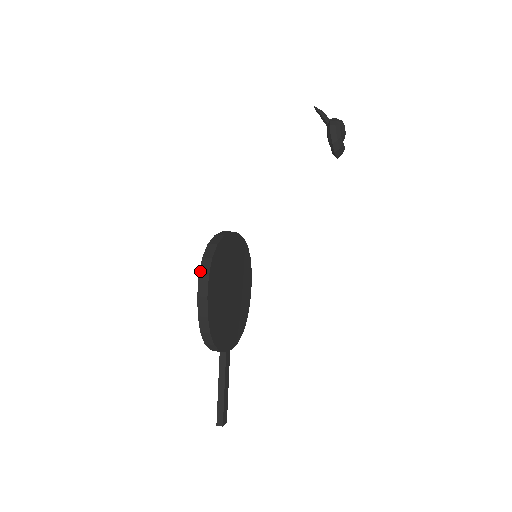
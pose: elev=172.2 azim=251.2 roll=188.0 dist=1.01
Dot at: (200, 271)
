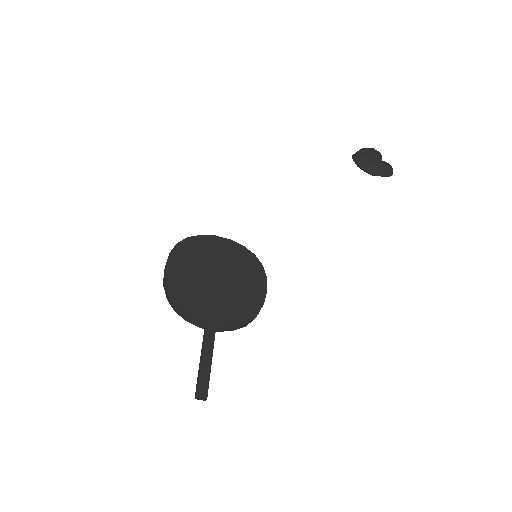
Dot at: occluded
